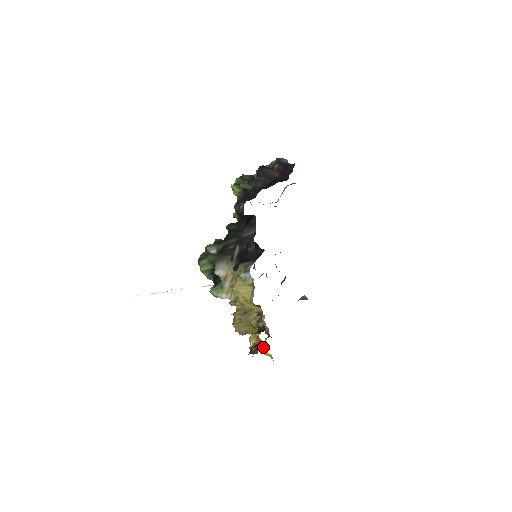
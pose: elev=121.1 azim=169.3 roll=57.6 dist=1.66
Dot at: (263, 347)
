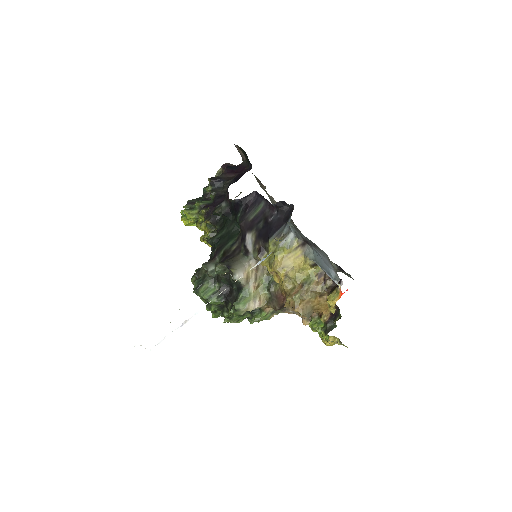
Dot at: occluded
